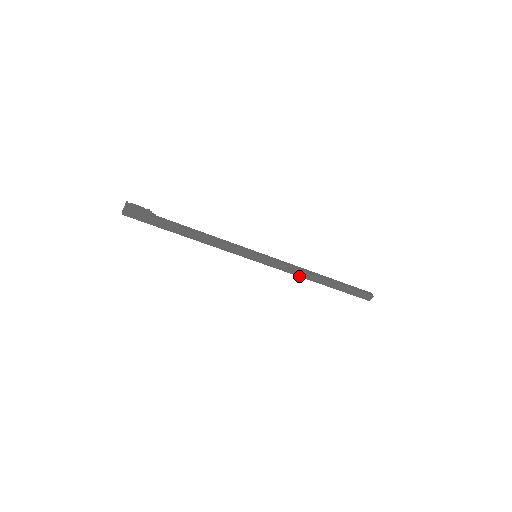
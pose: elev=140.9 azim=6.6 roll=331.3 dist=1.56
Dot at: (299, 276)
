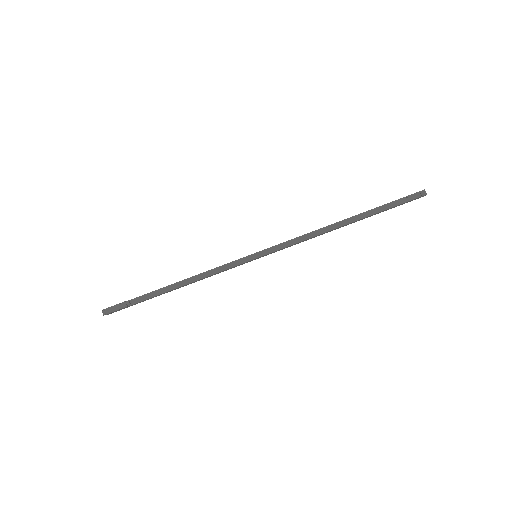
Dot at: occluded
